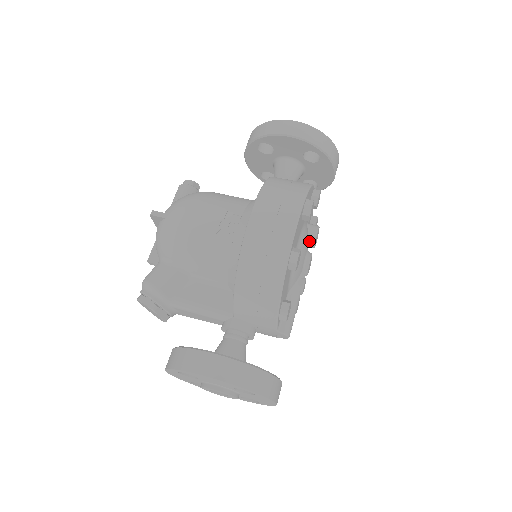
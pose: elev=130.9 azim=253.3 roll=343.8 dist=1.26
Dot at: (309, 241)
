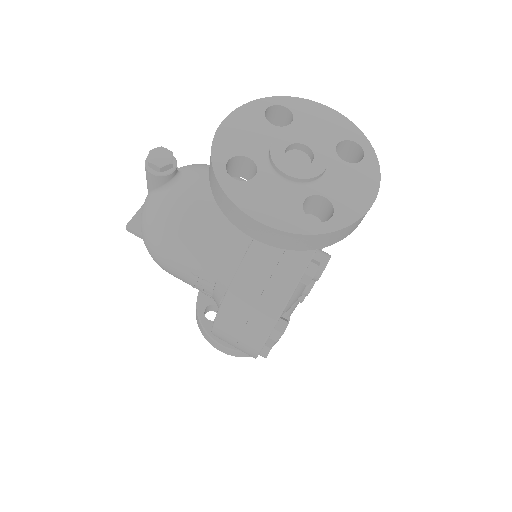
Dot at: occluded
